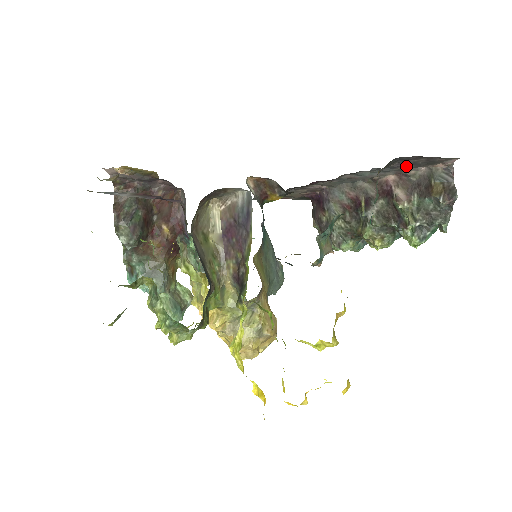
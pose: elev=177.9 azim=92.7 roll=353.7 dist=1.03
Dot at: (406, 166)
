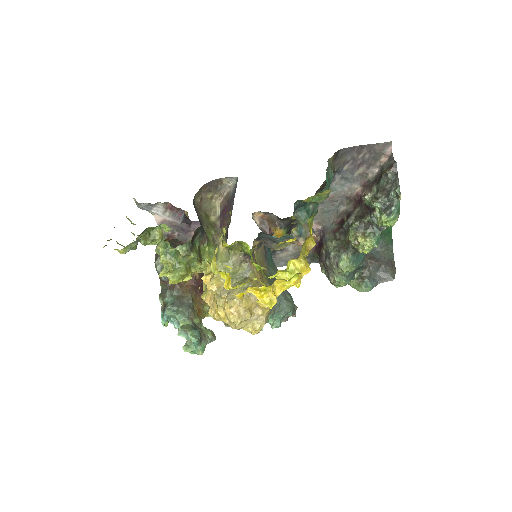
Dot at: (361, 168)
